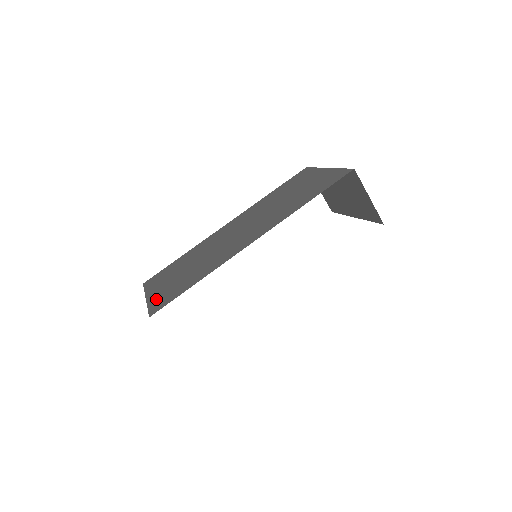
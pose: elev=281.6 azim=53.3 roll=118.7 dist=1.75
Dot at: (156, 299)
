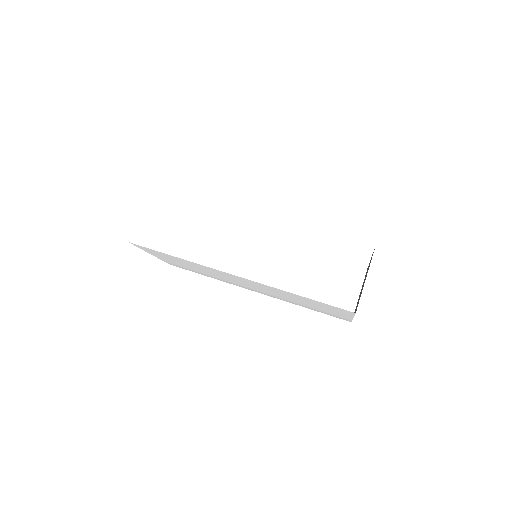
Dot at: occluded
